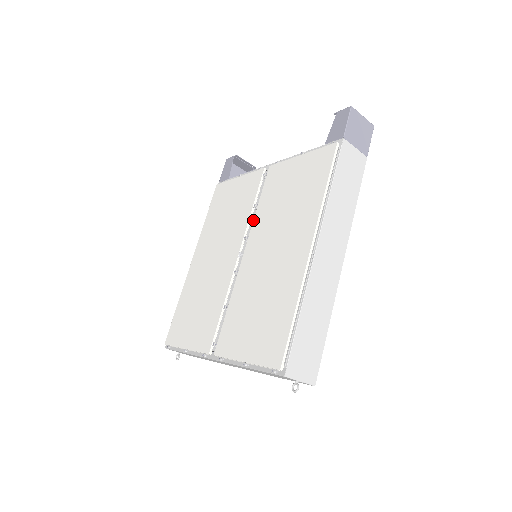
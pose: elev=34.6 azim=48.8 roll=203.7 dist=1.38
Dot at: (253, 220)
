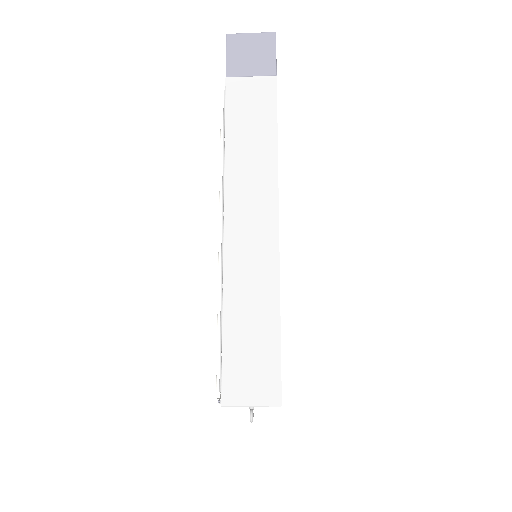
Dot at: occluded
